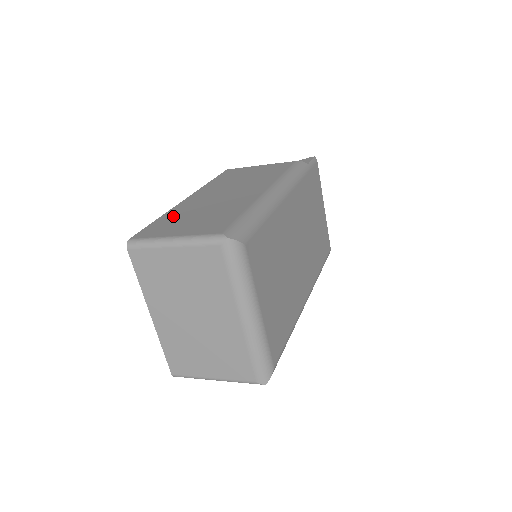
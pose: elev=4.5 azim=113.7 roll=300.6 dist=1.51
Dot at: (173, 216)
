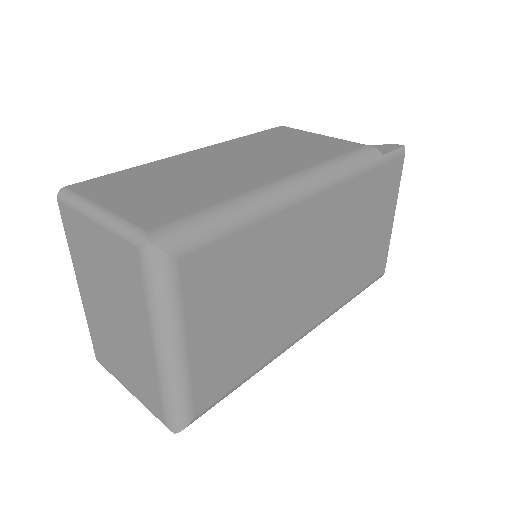
Dot at: (145, 172)
